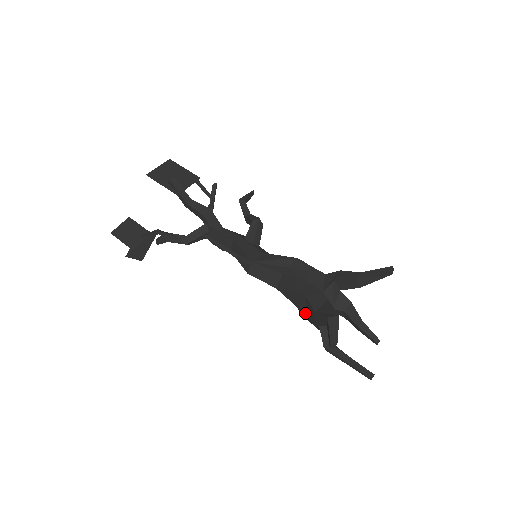
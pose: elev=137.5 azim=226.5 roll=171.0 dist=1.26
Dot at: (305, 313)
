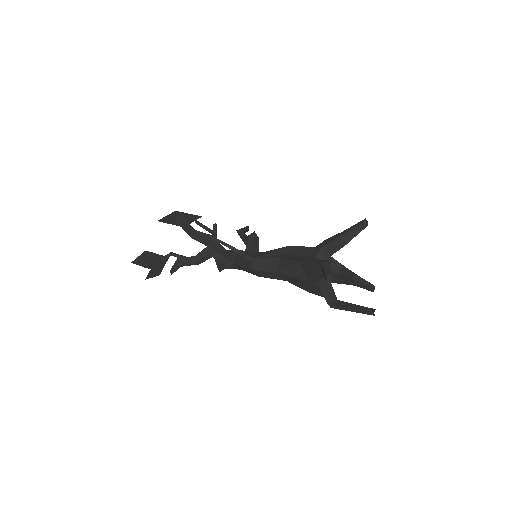
Dot at: (304, 280)
